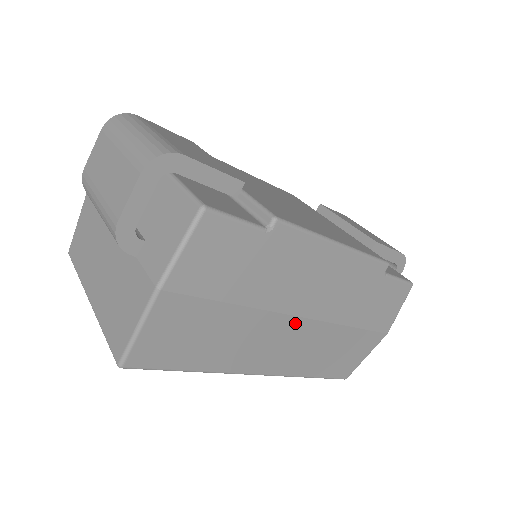
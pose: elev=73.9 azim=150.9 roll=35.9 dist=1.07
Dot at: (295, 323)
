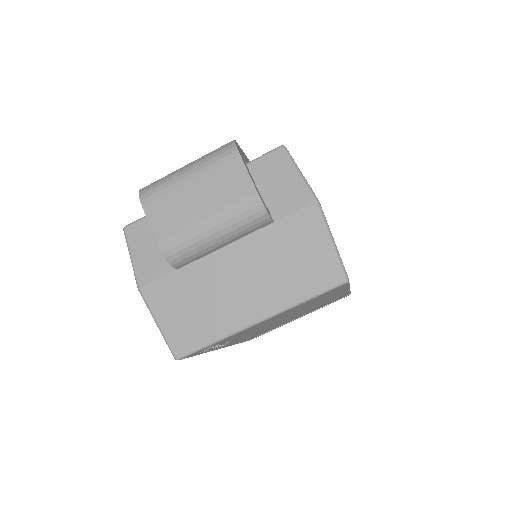
Dot at: occluded
